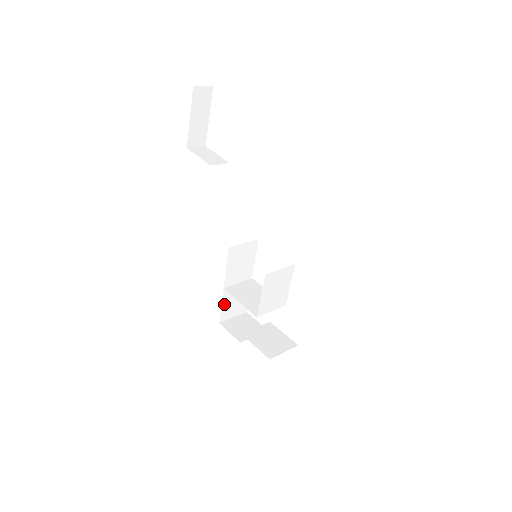
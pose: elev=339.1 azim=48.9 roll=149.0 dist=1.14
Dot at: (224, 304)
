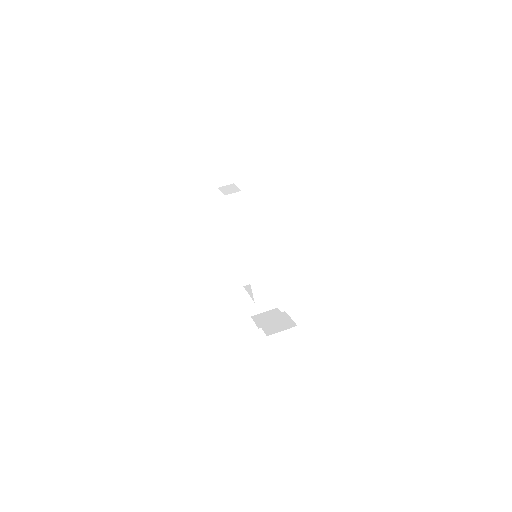
Dot at: (250, 300)
